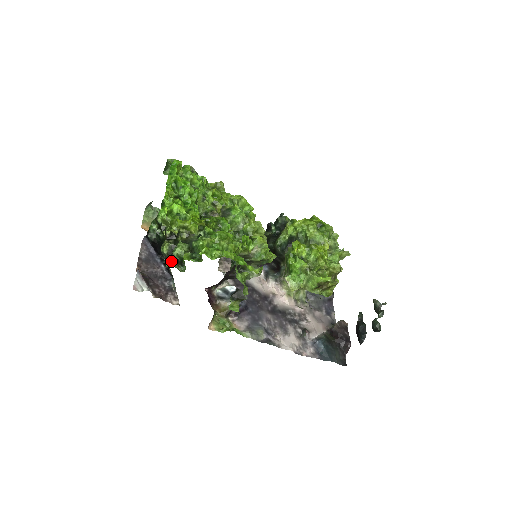
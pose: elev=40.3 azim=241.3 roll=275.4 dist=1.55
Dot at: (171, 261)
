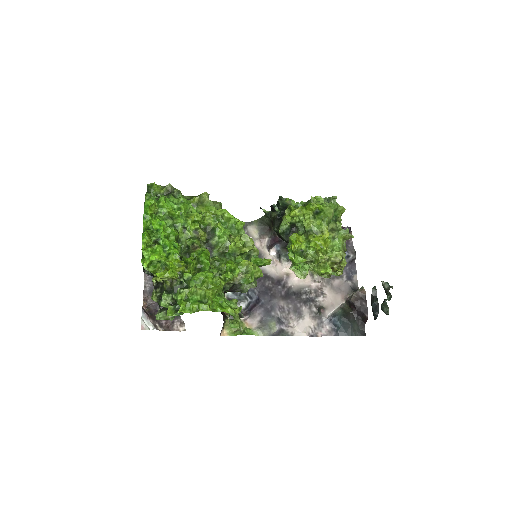
Dot at: (160, 313)
